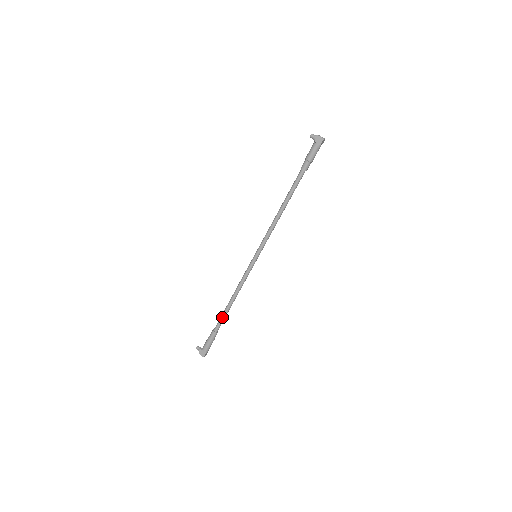
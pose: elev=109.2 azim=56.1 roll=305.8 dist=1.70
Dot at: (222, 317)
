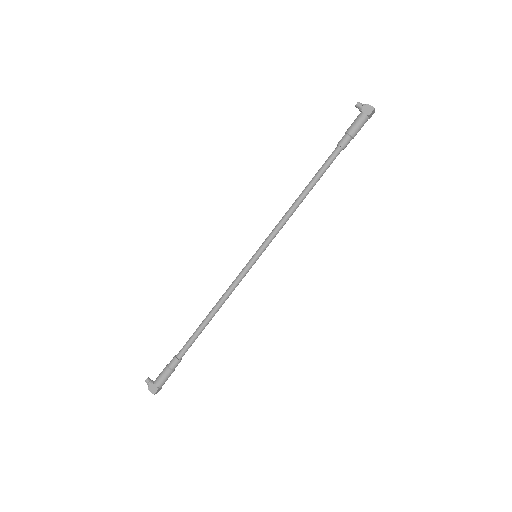
Dot at: (192, 338)
